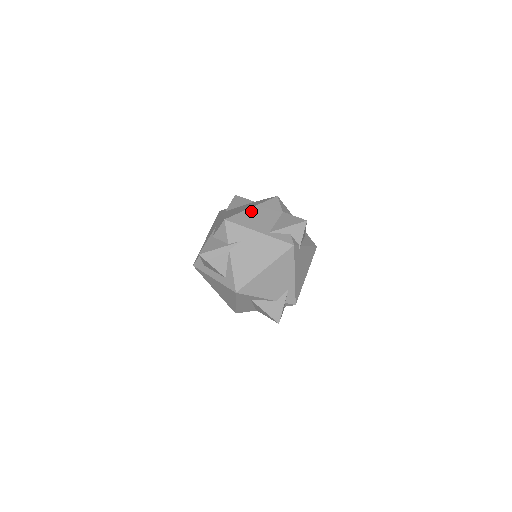
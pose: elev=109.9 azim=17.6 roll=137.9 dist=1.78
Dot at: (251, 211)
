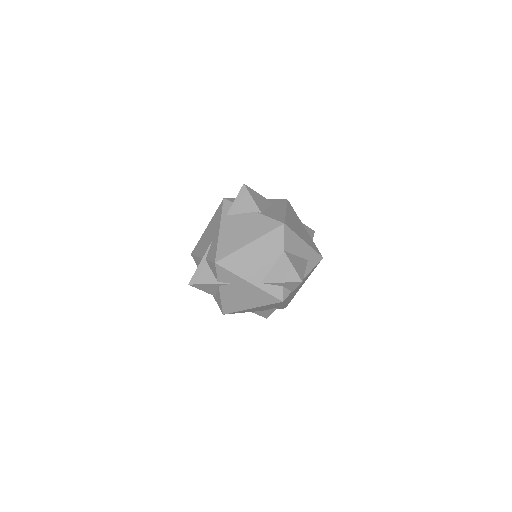
Dot at: (247, 250)
